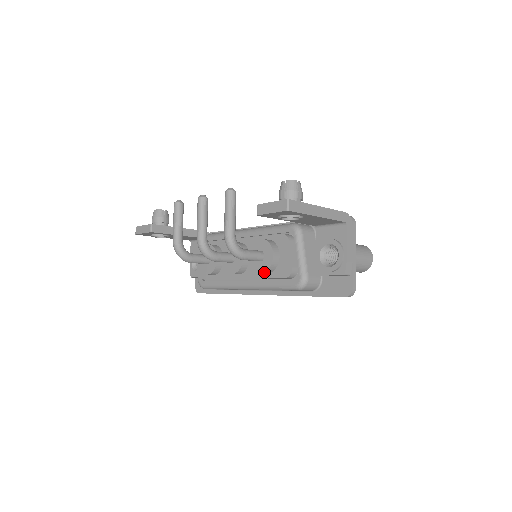
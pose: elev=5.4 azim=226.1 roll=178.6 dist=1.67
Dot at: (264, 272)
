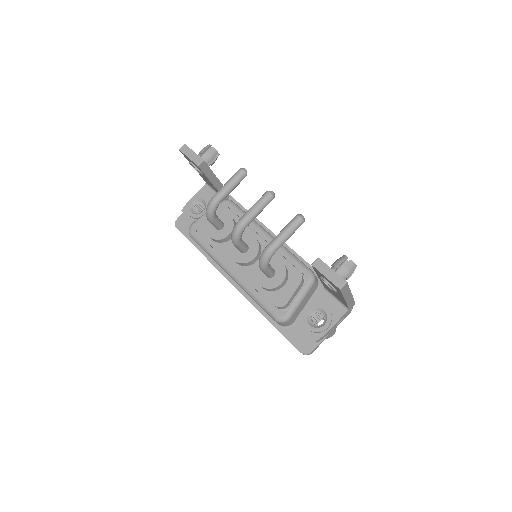
Dot at: (263, 287)
